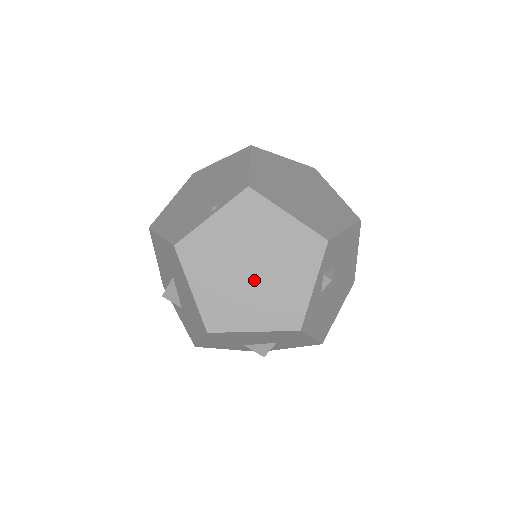
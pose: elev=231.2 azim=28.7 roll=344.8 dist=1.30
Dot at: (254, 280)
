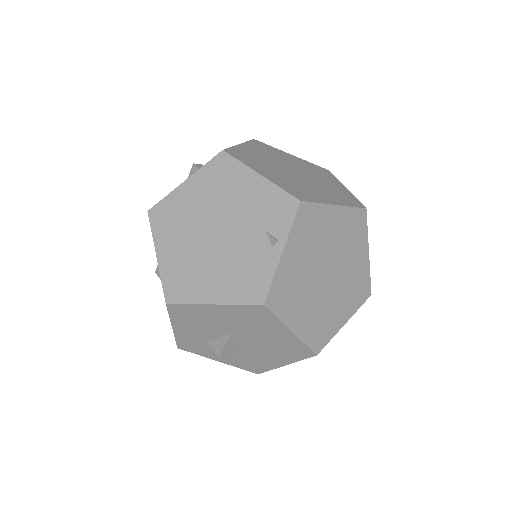
Dot at: (332, 282)
